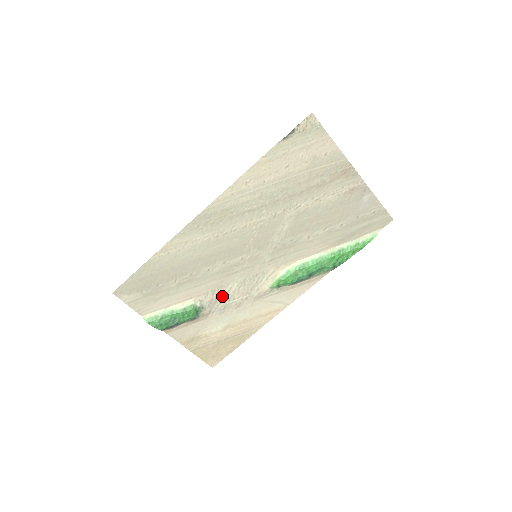
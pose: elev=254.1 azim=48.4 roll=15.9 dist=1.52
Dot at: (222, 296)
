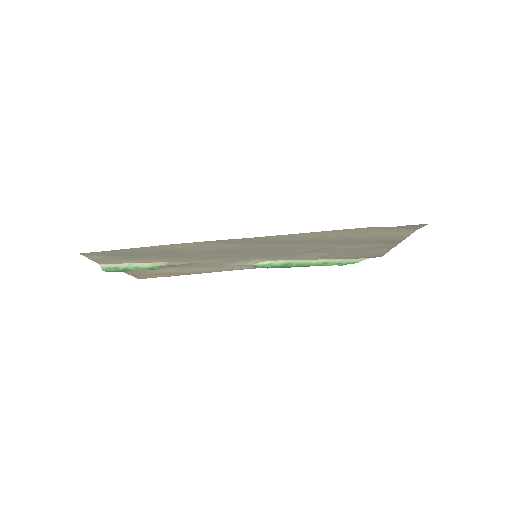
Dot at: (196, 263)
